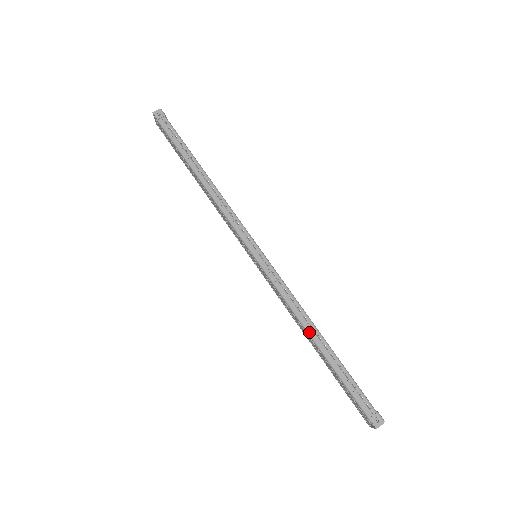
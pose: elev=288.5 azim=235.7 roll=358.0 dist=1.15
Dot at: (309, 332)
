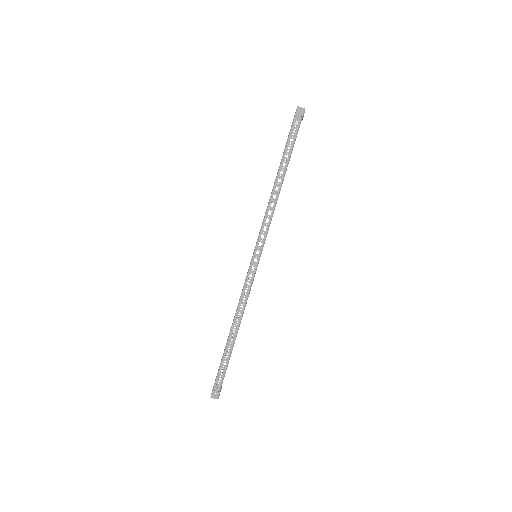
Dot at: (233, 324)
